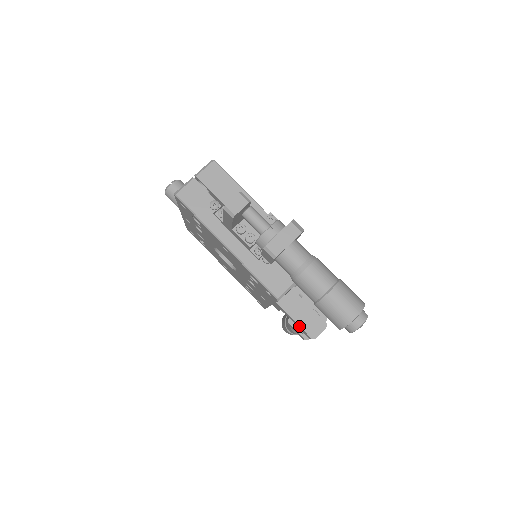
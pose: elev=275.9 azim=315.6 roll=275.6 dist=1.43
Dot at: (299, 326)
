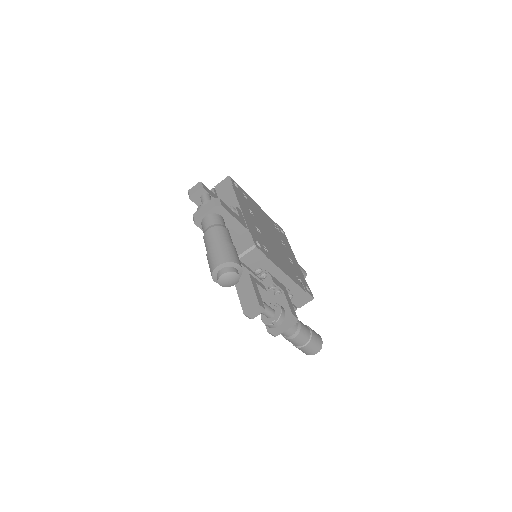
Dot at: (241, 303)
